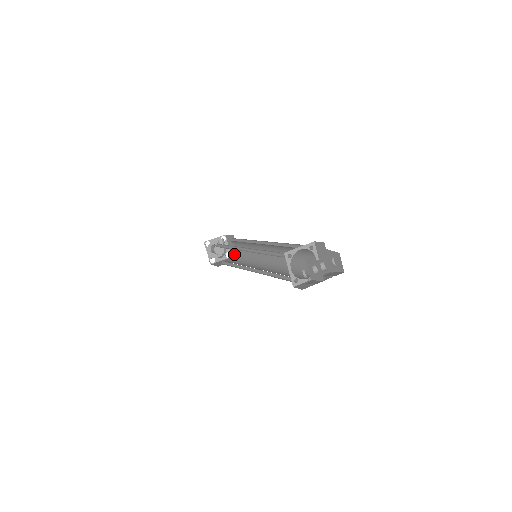
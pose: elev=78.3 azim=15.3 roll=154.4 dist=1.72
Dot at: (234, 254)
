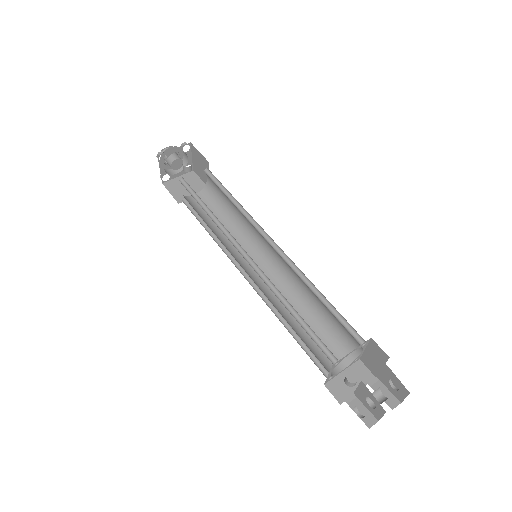
Dot at: (200, 174)
